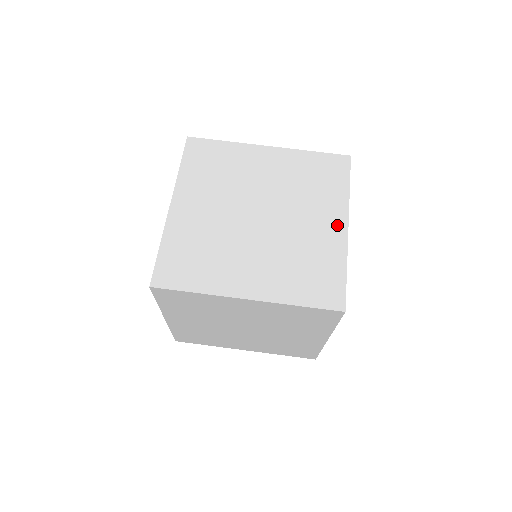
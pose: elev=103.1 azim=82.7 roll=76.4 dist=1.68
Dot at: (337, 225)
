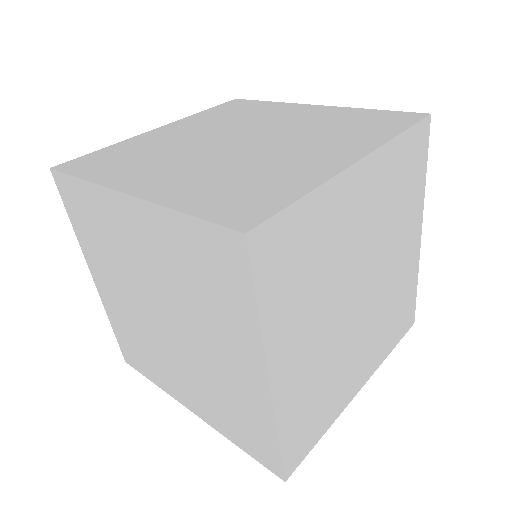
Dot at: (341, 157)
